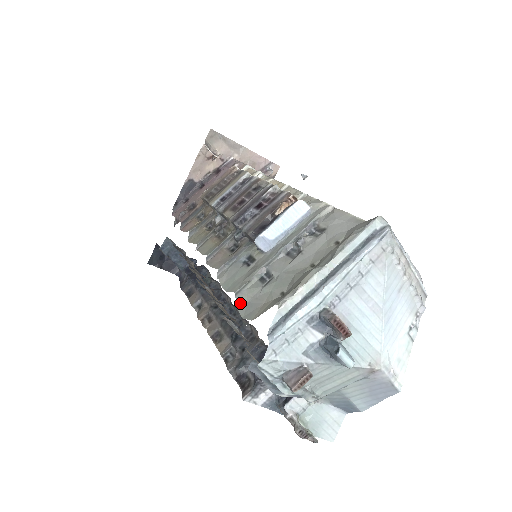
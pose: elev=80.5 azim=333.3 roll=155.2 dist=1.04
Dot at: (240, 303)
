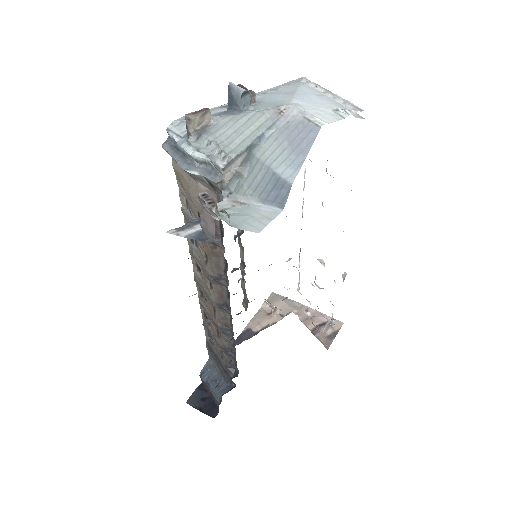
Dot at: occluded
